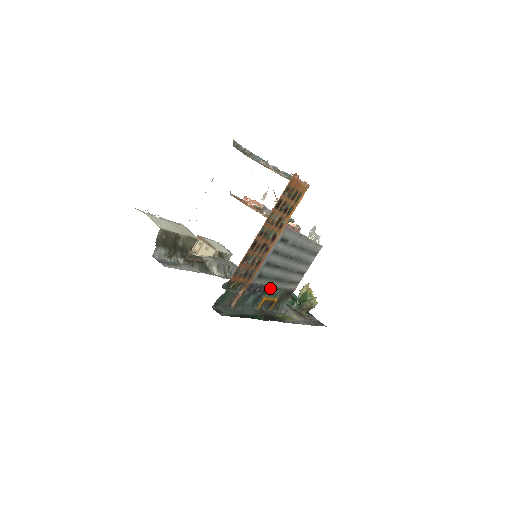
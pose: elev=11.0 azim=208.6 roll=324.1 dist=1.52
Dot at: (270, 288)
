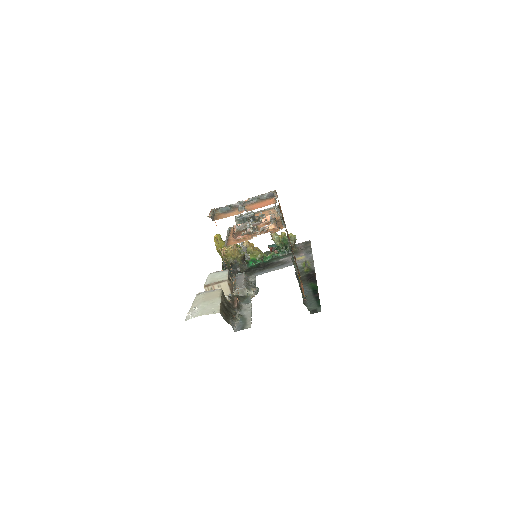
Dot at: occluded
